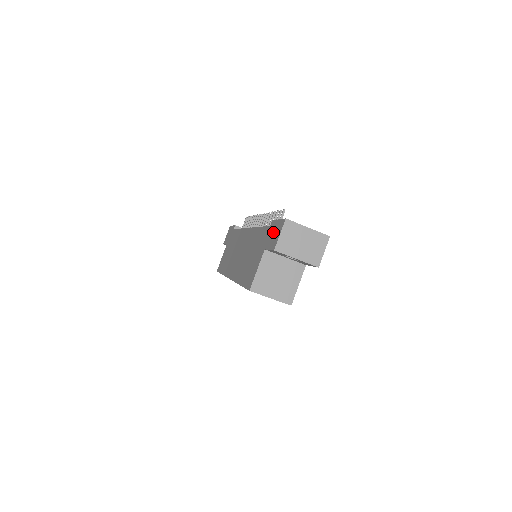
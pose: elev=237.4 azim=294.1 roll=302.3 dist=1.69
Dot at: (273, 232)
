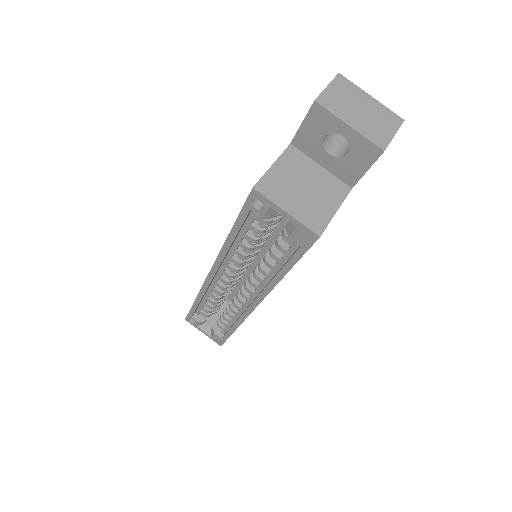
Dot at: occluded
